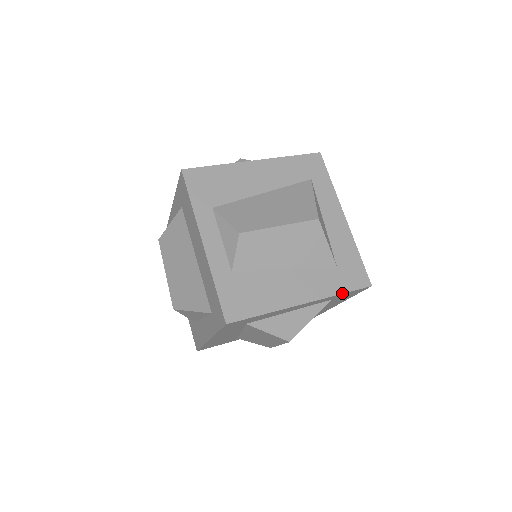
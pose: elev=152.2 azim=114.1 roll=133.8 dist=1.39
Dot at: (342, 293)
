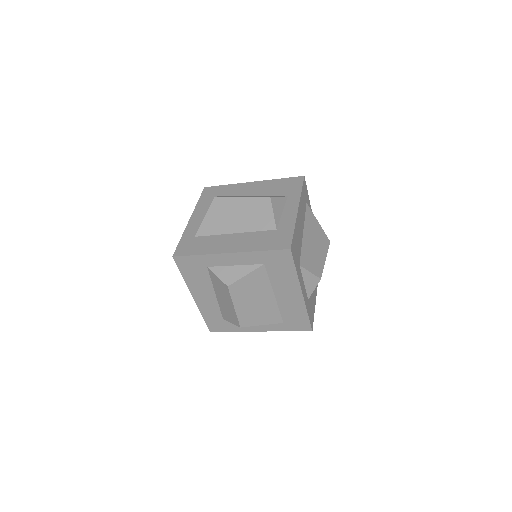
Dot at: occluded
